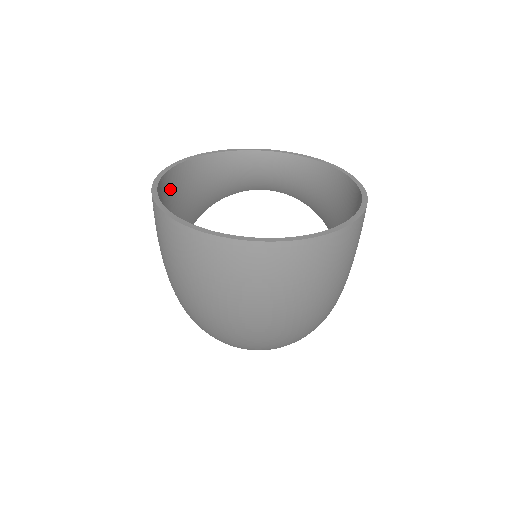
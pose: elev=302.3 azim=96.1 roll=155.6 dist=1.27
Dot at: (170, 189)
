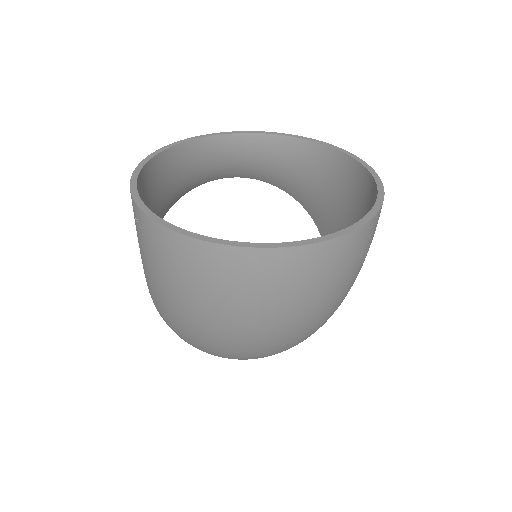
Dot at: (141, 197)
